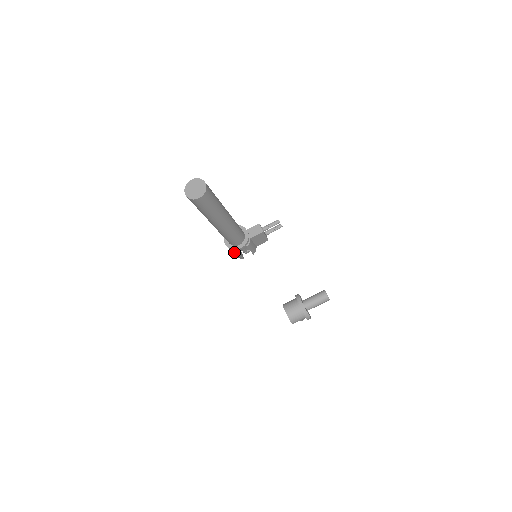
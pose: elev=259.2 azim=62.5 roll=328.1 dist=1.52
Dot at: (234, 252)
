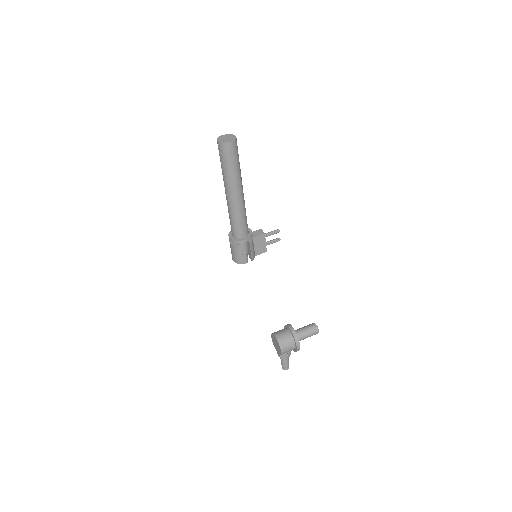
Dot at: (236, 248)
